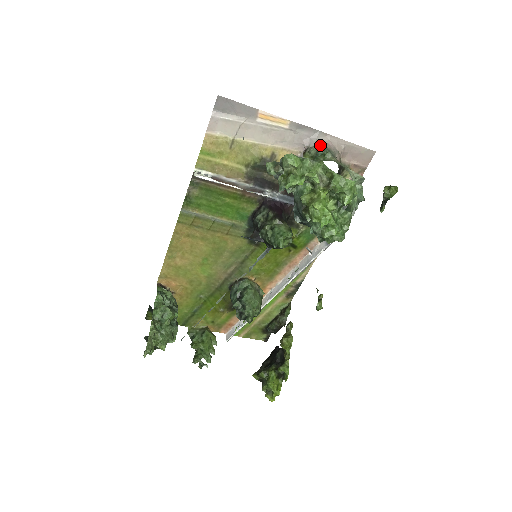
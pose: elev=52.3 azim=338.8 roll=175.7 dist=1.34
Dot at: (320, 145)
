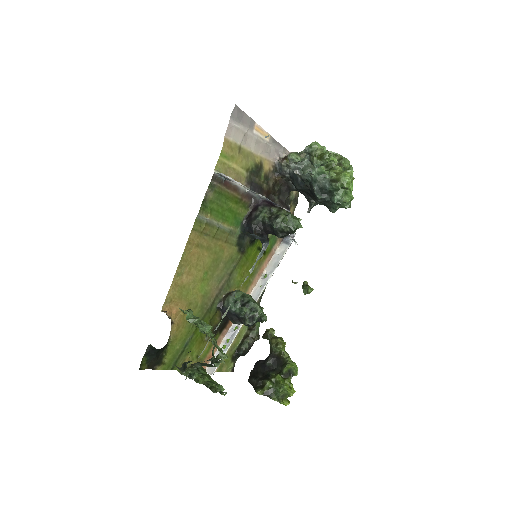
Dot at: occluded
